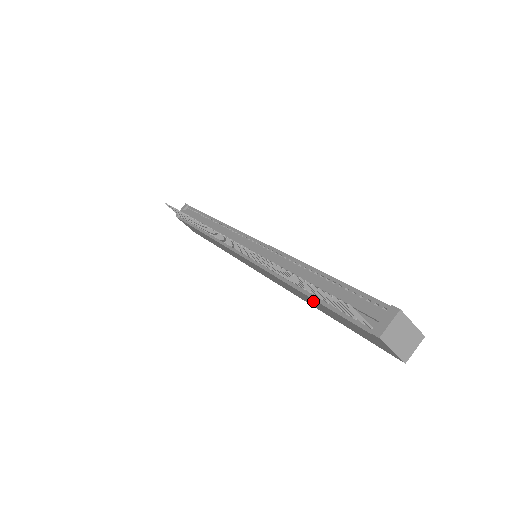
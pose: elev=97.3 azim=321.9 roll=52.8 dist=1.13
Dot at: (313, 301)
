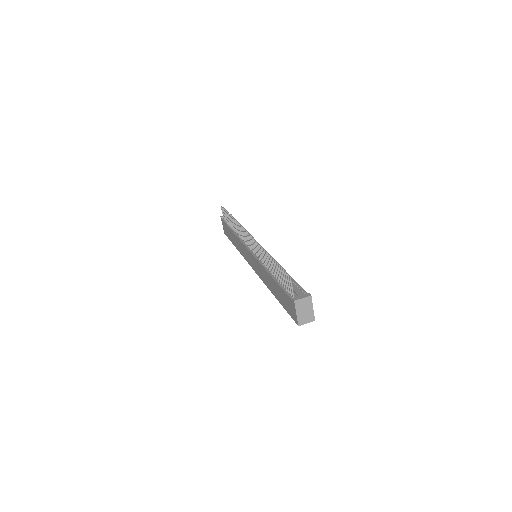
Dot at: (273, 283)
